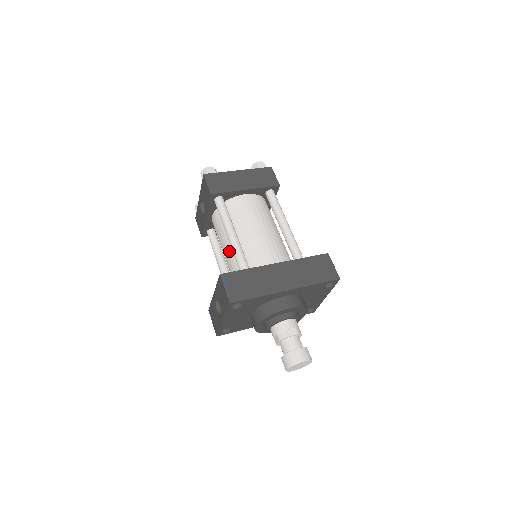
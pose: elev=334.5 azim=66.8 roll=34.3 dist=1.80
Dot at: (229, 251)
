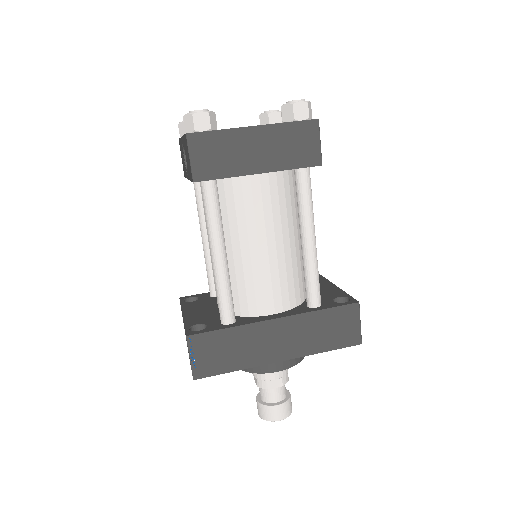
Dot at: occluded
